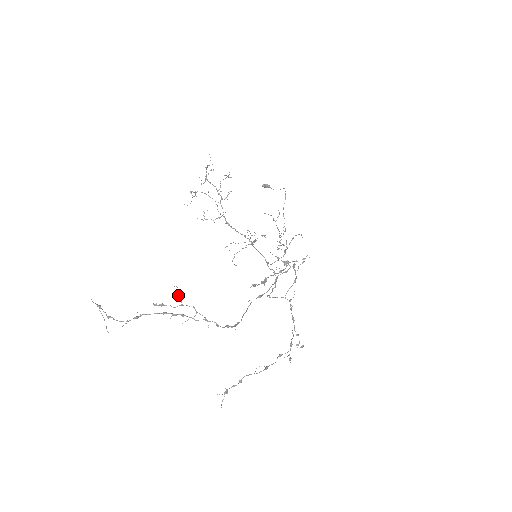
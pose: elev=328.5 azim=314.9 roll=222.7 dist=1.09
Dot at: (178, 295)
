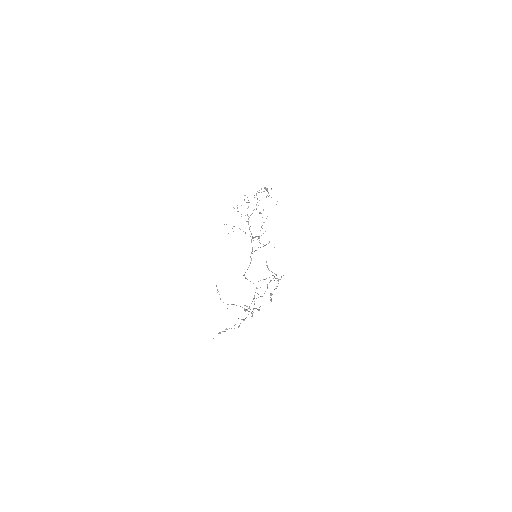
Dot at: (259, 309)
